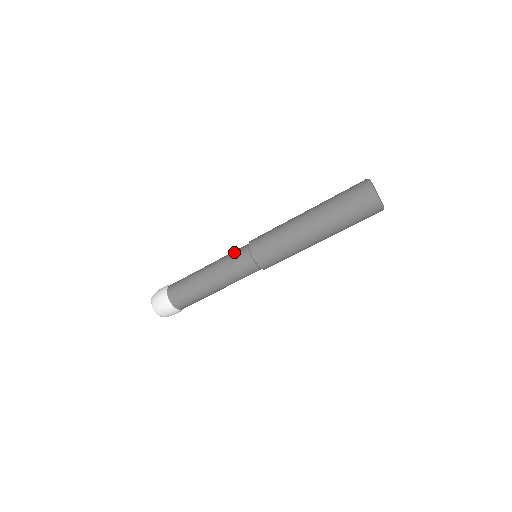
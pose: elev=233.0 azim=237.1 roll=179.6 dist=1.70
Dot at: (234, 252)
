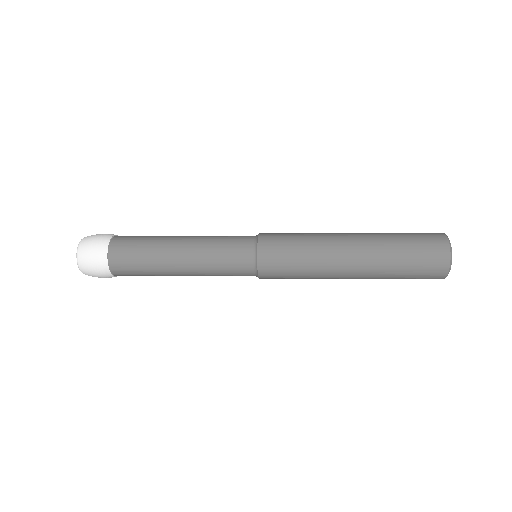
Dot at: (230, 260)
